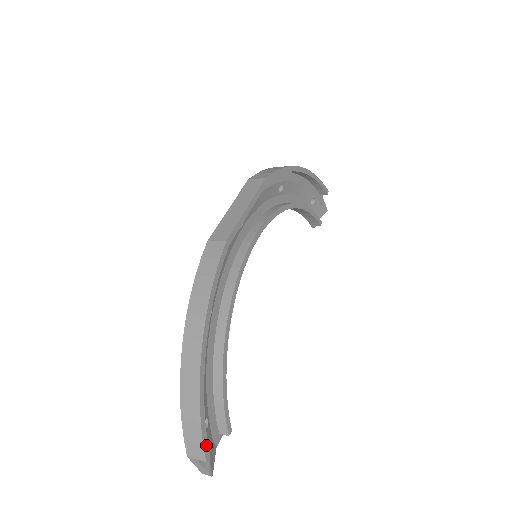
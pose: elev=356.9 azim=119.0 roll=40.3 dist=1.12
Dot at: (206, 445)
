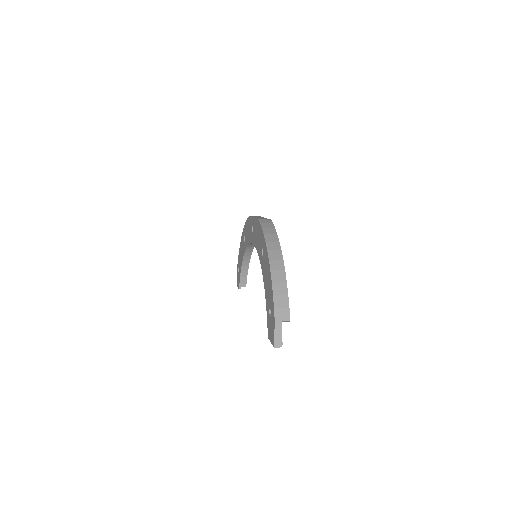
Dot at: (289, 311)
